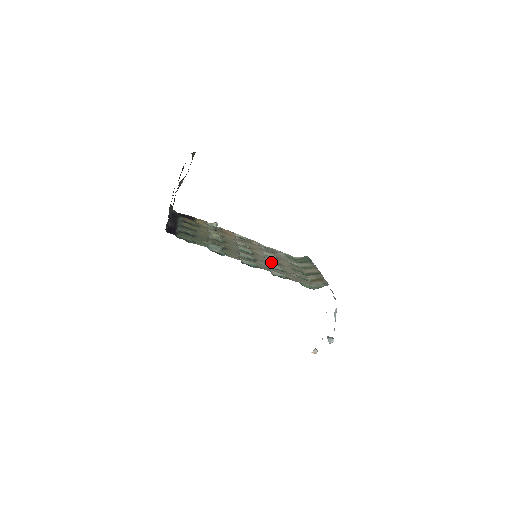
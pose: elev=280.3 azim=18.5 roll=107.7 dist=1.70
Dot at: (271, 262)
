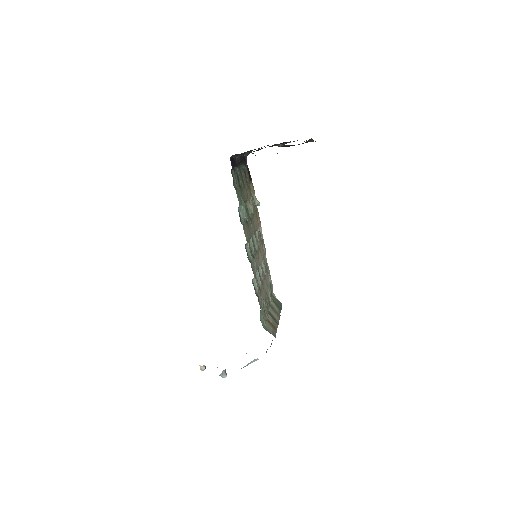
Dot at: occluded
